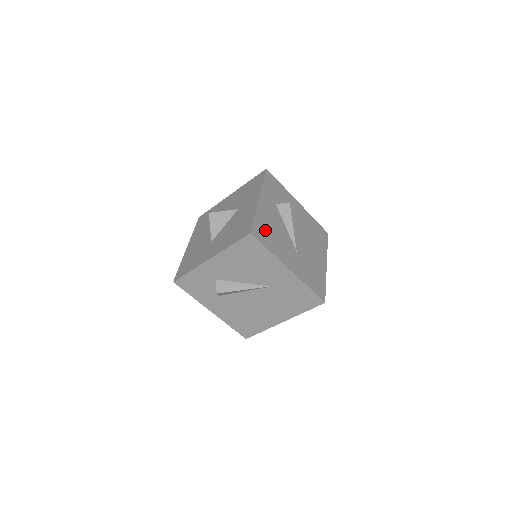
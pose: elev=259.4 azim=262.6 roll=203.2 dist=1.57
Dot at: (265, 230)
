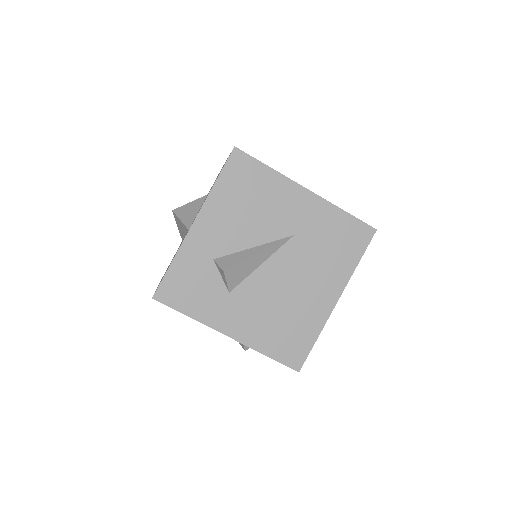
Dot at: occluded
